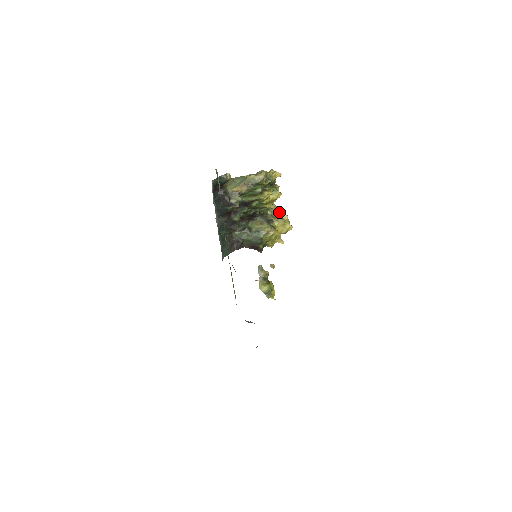
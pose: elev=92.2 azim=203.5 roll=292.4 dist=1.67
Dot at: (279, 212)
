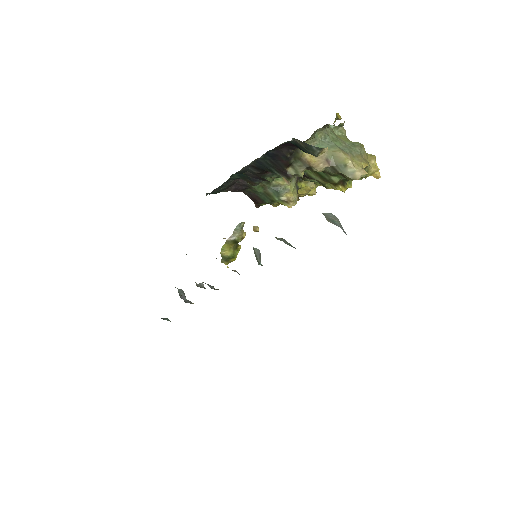
Dot at: occluded
